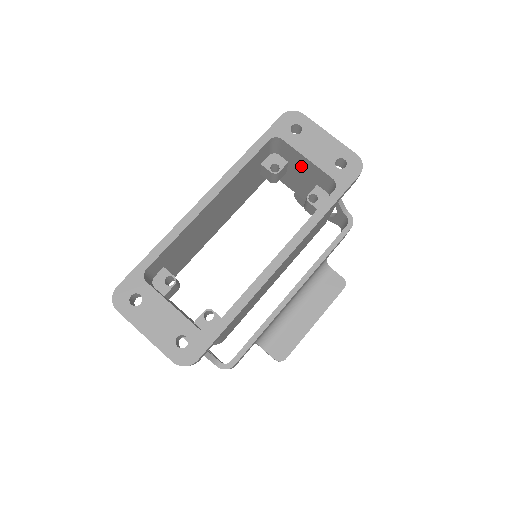
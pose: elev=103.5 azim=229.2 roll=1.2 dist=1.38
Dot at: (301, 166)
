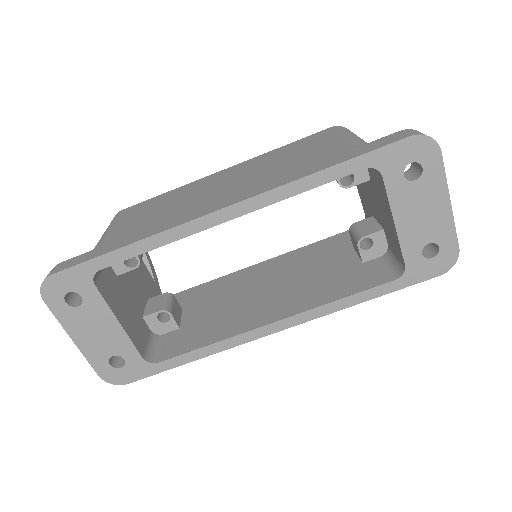
Dot at: (382, 206)
